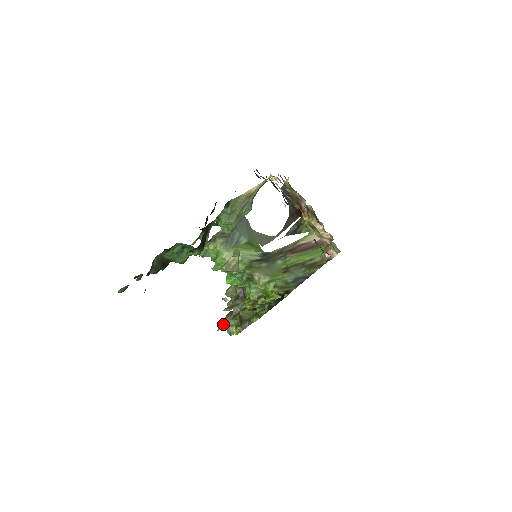
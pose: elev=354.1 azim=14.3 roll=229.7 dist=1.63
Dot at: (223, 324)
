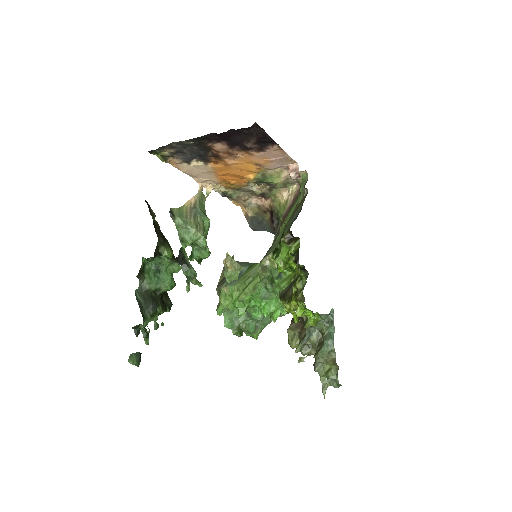
Dot at: (322, 382)
